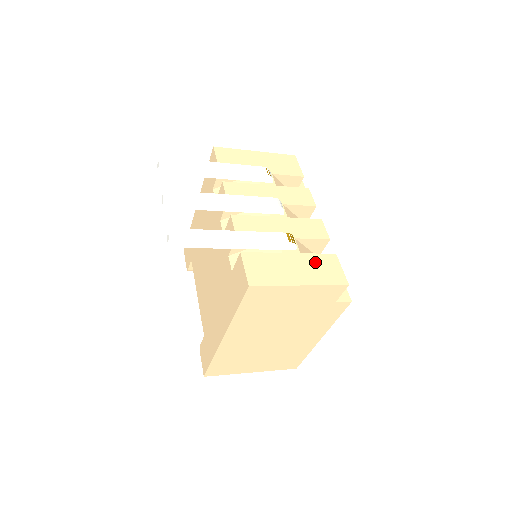
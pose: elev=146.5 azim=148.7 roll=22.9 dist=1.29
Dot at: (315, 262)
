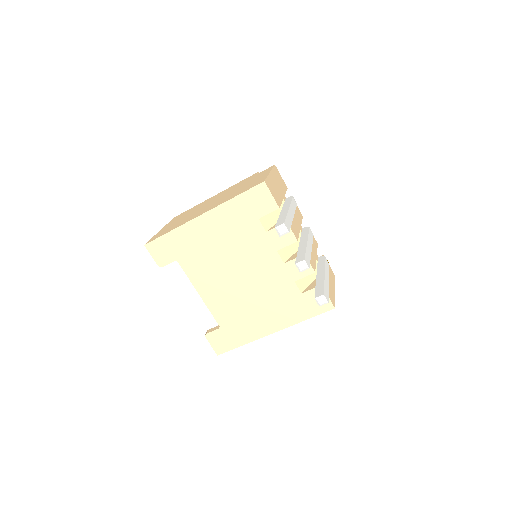
Dot at: occluded
